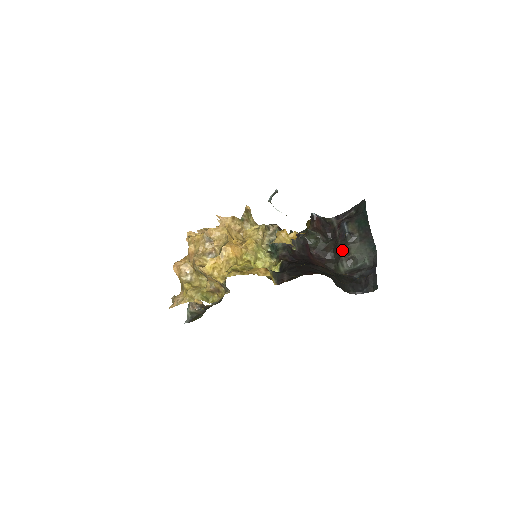
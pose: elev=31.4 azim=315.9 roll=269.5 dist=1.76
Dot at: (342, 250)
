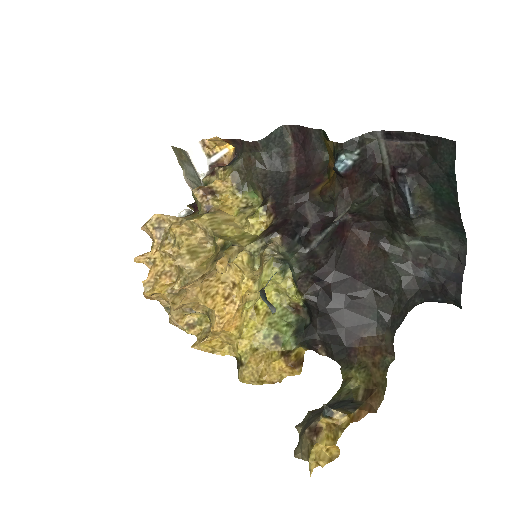
Dot at: (401, 225)
